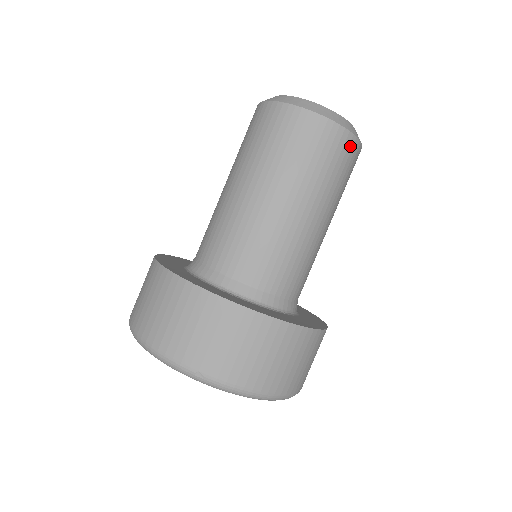
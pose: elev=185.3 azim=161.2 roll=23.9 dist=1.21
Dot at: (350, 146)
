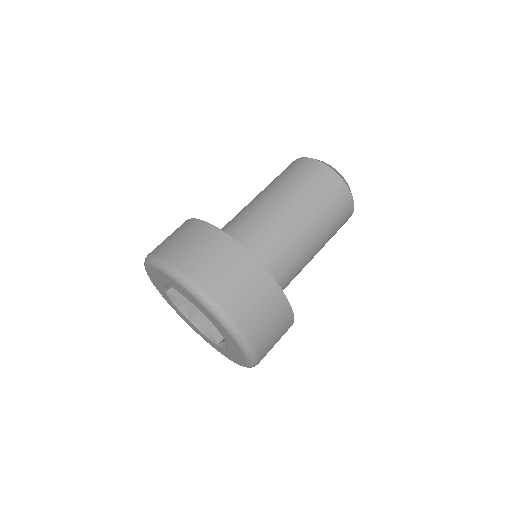
Dot at: (338, 184)
